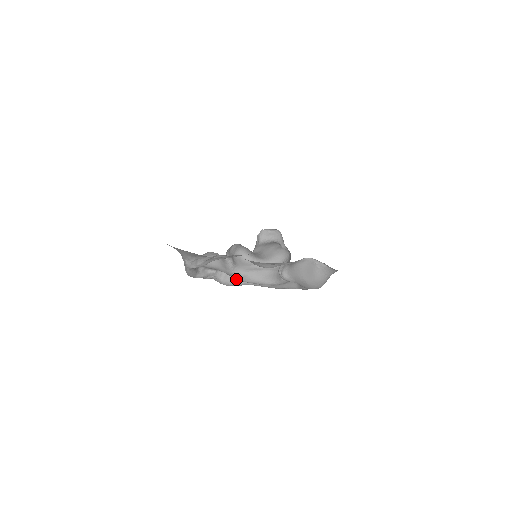
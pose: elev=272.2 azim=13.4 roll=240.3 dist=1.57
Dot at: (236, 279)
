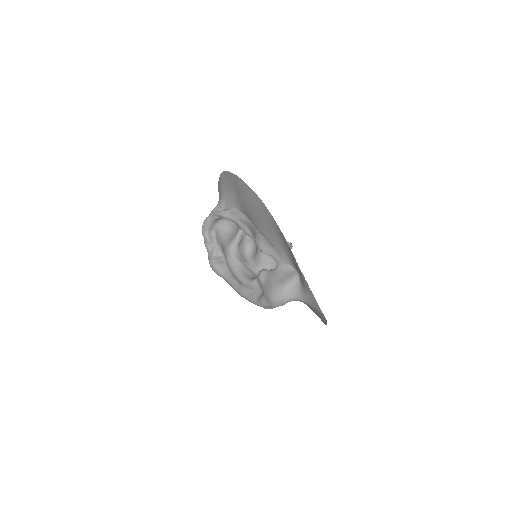
Dot at: (222, 266)
